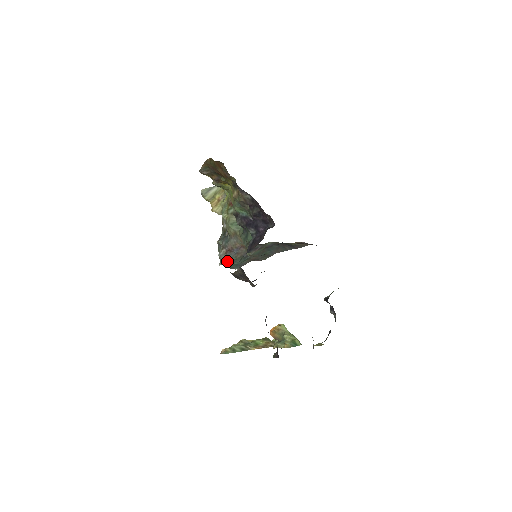
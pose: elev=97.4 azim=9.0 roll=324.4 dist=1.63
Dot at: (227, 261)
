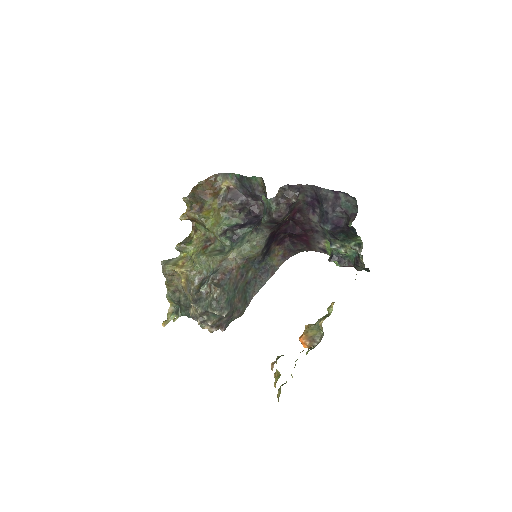
Dot at: (222, 290)
